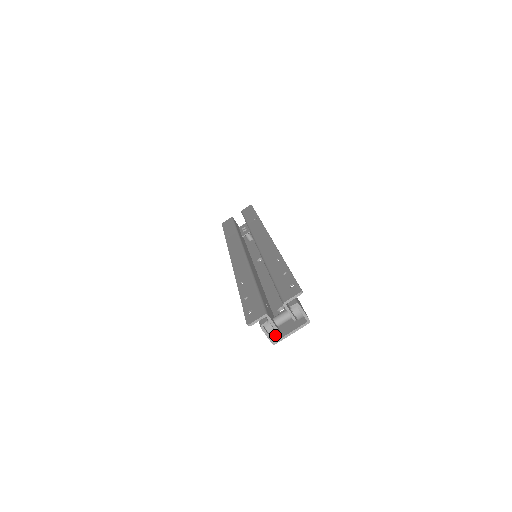
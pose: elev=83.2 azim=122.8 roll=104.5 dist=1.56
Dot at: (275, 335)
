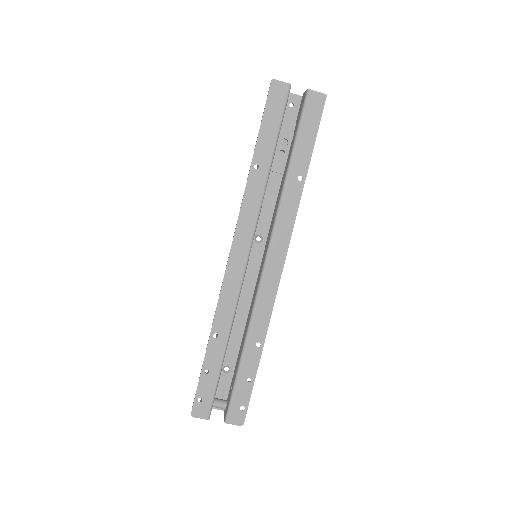
Dot at: occluded
